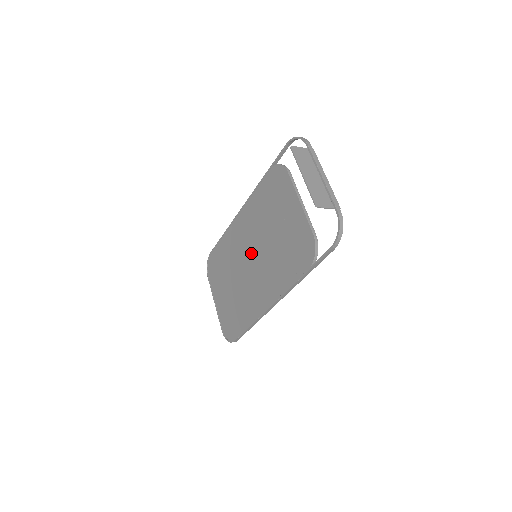
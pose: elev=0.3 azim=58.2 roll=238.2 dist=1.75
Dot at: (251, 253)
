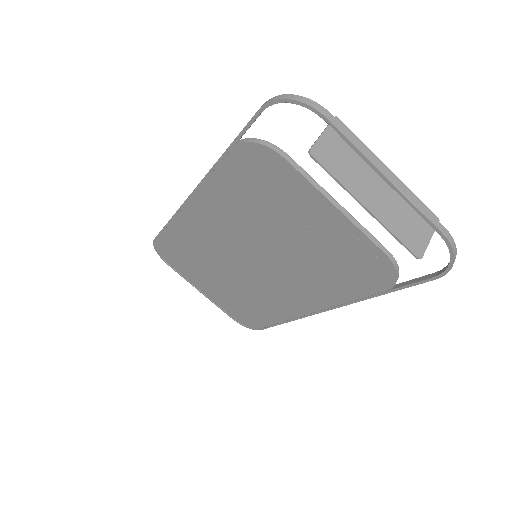
Dot at: (245, 254)
